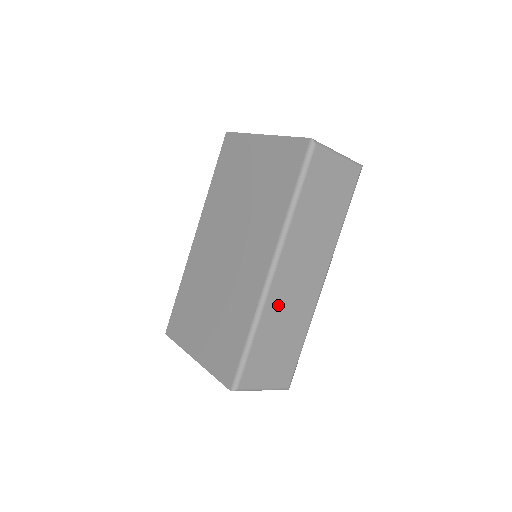
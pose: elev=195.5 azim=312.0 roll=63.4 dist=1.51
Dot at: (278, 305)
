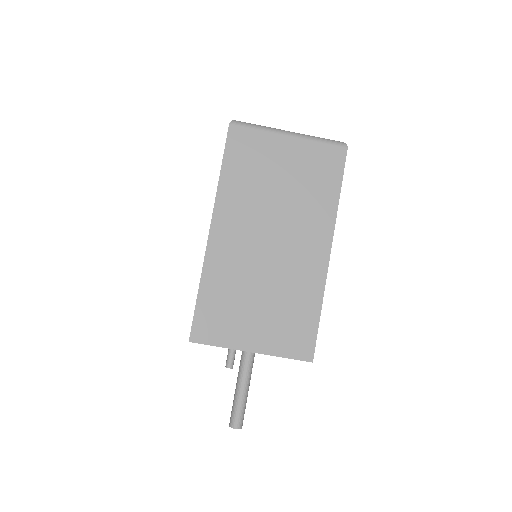
Dot at: occluded
